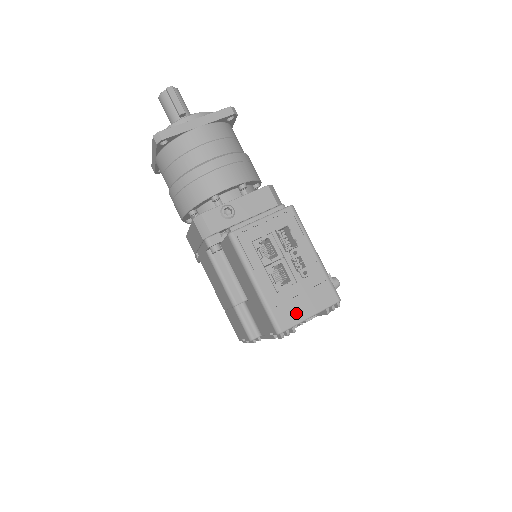
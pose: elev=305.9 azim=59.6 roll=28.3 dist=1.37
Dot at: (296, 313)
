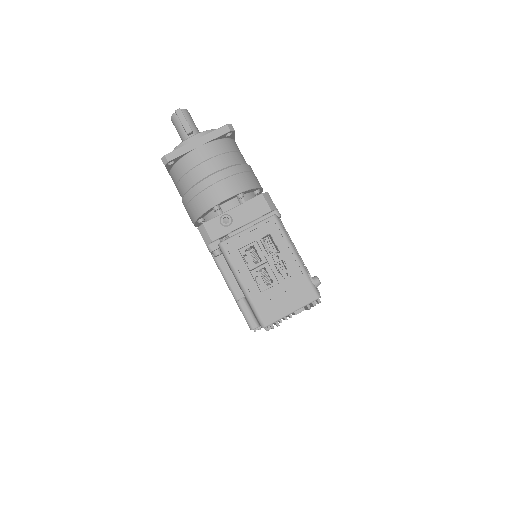
Dot at: (278, 310)
